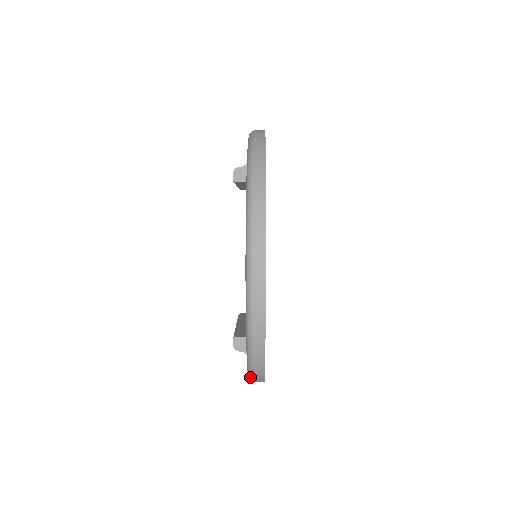
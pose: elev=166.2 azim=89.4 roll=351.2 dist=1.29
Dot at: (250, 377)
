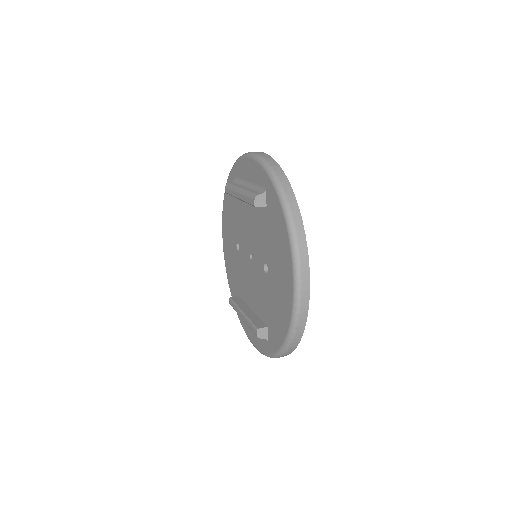
Dot at: (274, 357)
